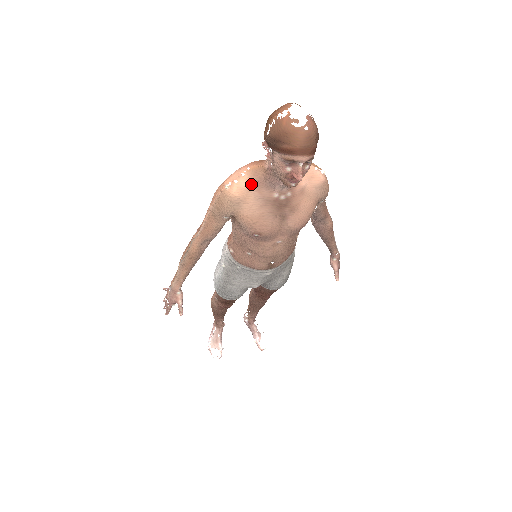
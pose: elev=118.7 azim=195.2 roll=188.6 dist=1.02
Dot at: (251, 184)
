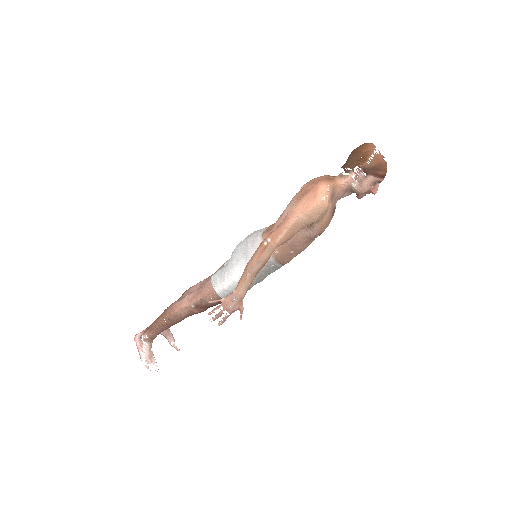
Dot at: (330, 197)
